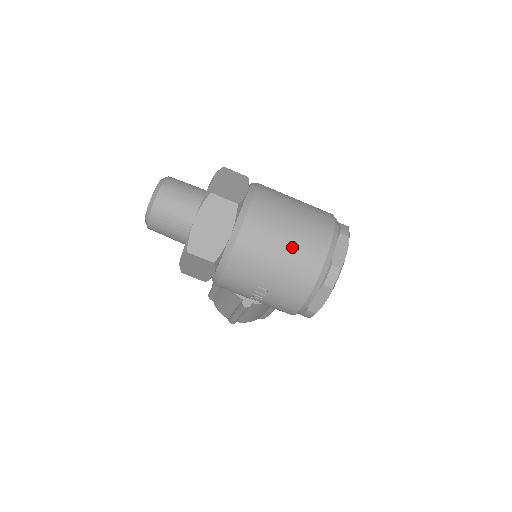
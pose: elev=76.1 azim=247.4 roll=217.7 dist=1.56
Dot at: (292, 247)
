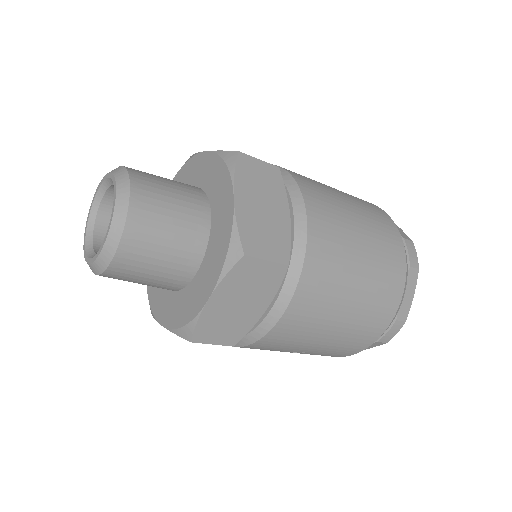
Dot at: (356, 313)
